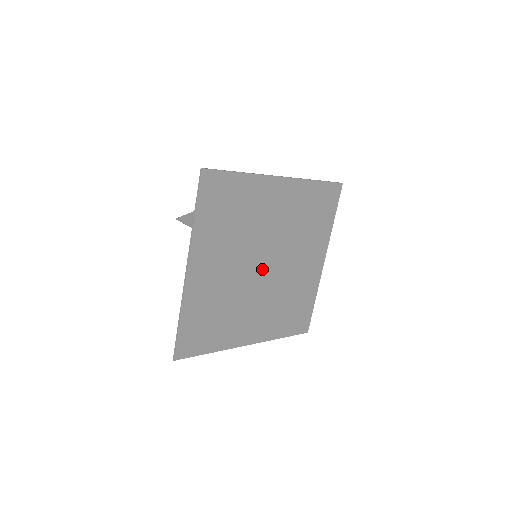
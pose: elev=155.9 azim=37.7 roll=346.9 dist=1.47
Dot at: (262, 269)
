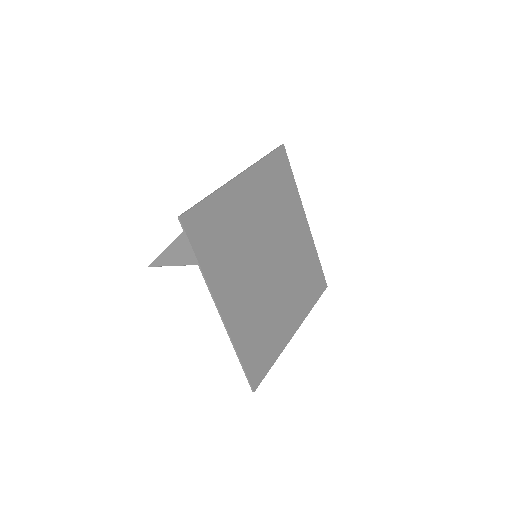
Dot at: (270, 264)
